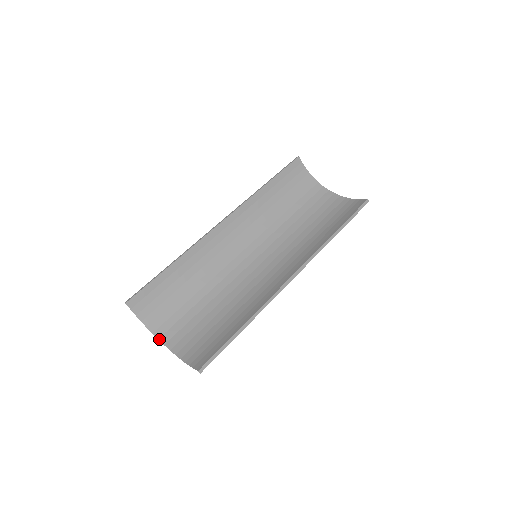
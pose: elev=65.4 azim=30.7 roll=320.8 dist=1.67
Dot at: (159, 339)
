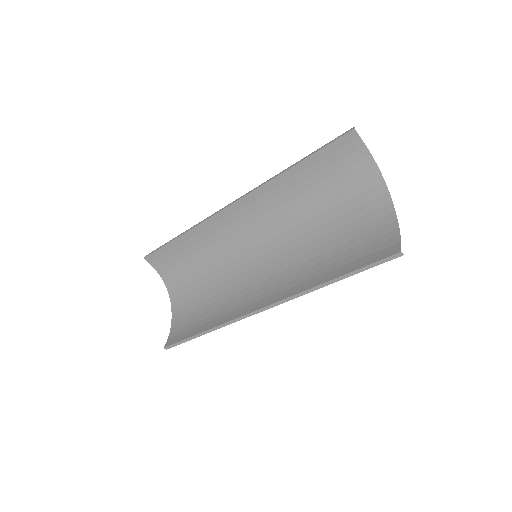
Dot at: (169, 293)
